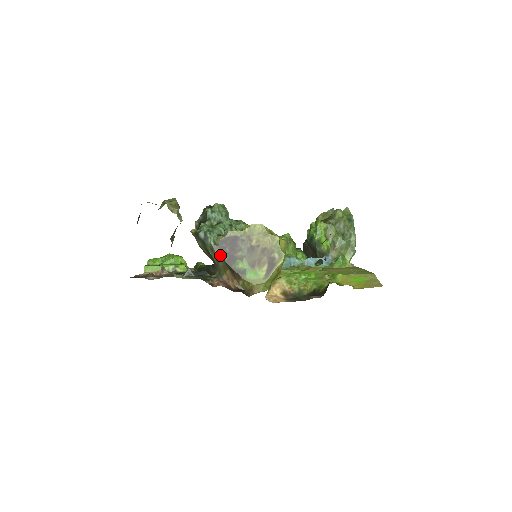
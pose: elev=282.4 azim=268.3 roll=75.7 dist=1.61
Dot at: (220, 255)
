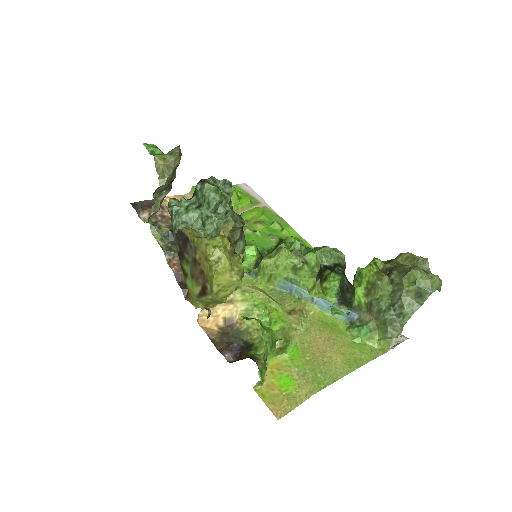
Dot at: (176, 243)
